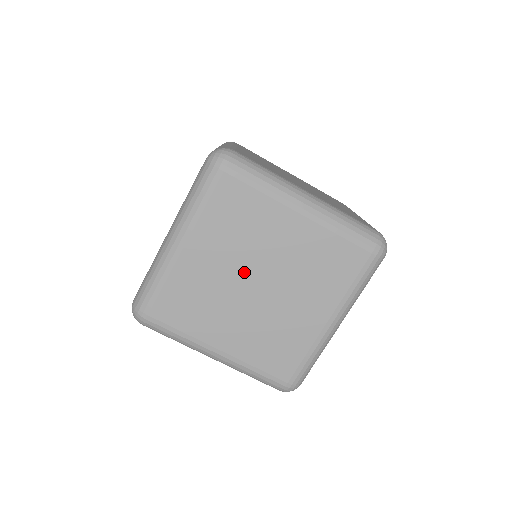
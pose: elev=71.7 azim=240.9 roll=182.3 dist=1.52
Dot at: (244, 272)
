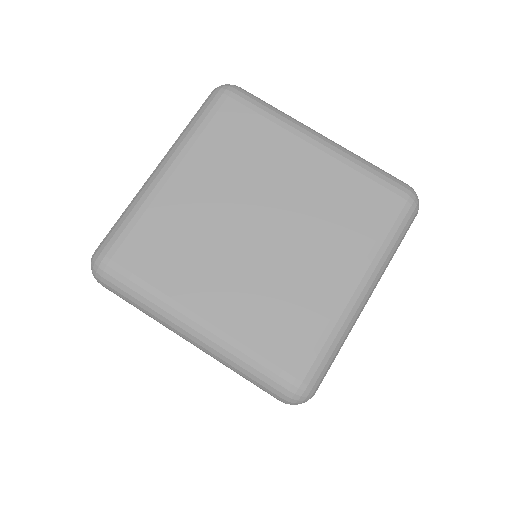
Dot at: (243, 210)
